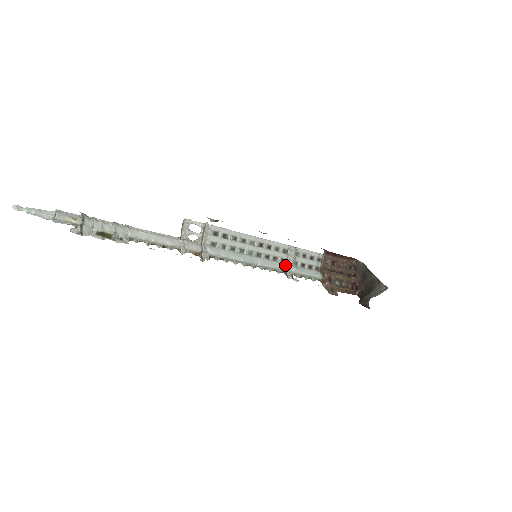
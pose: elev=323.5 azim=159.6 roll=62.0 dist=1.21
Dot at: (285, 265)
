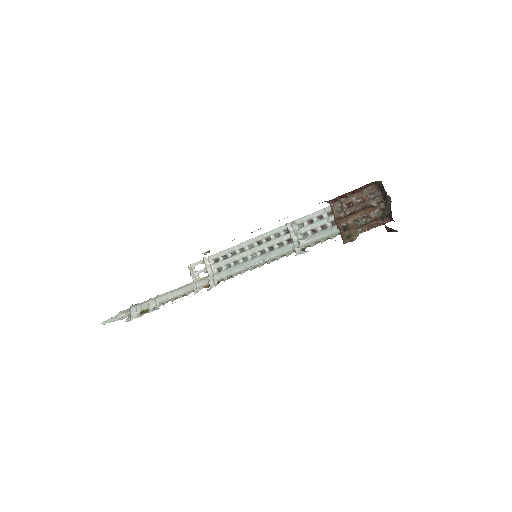
Dot at: (292, 244)
